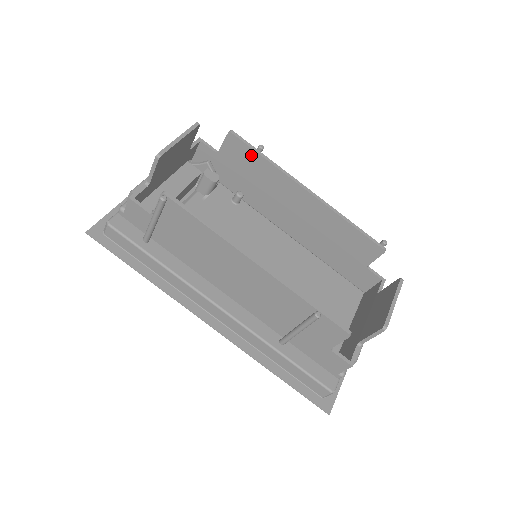
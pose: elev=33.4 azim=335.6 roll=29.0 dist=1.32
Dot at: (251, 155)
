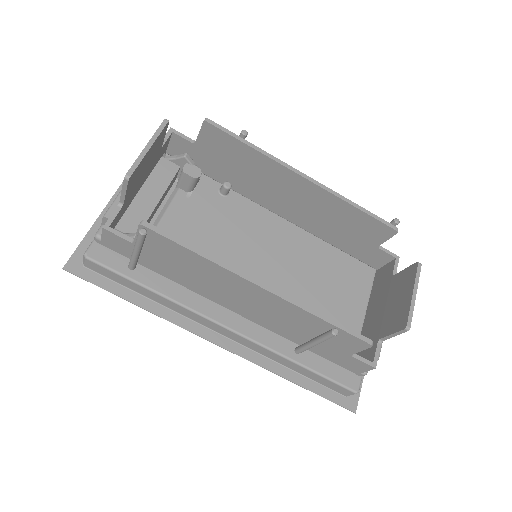
Dot at: (234, 144)
